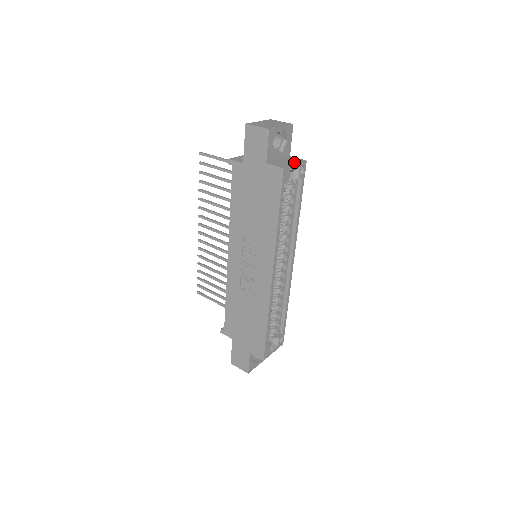
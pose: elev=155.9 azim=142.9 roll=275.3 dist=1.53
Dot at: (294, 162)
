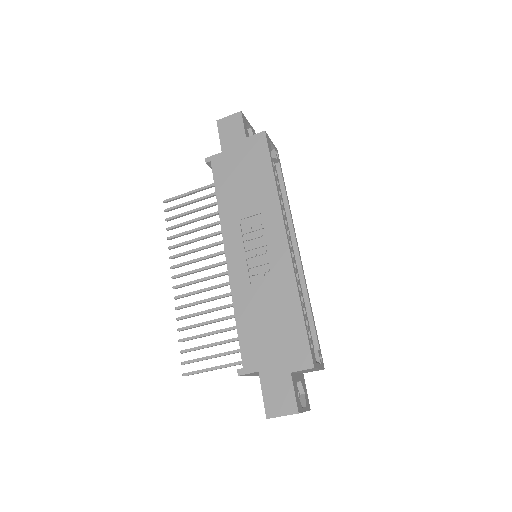
Dot at: occluded
